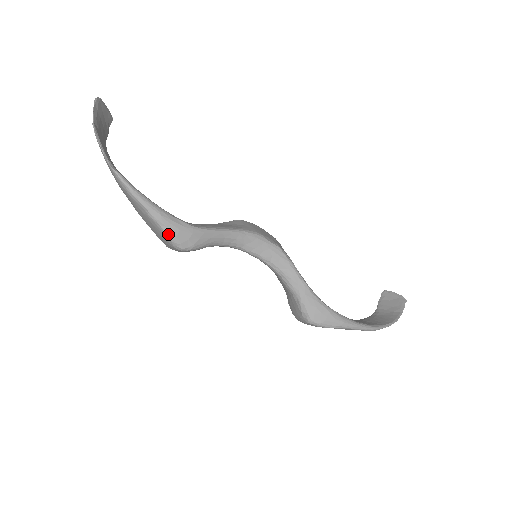
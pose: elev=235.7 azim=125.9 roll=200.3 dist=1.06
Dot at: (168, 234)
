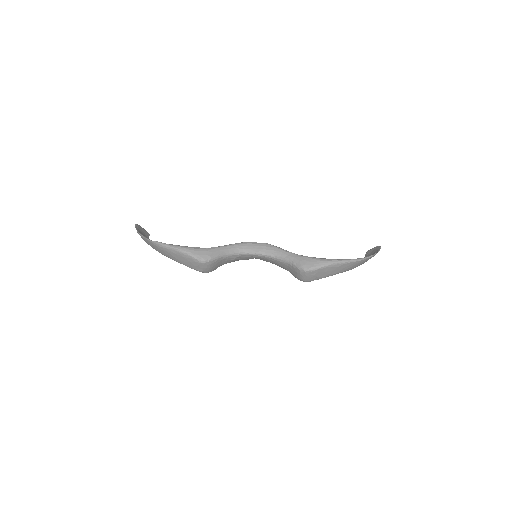
Dot at: (193, 256)
